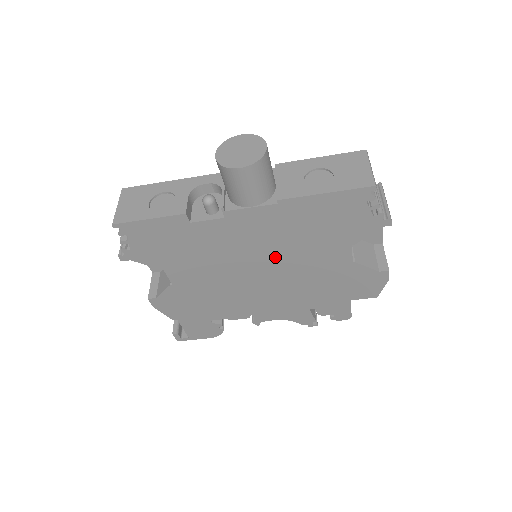
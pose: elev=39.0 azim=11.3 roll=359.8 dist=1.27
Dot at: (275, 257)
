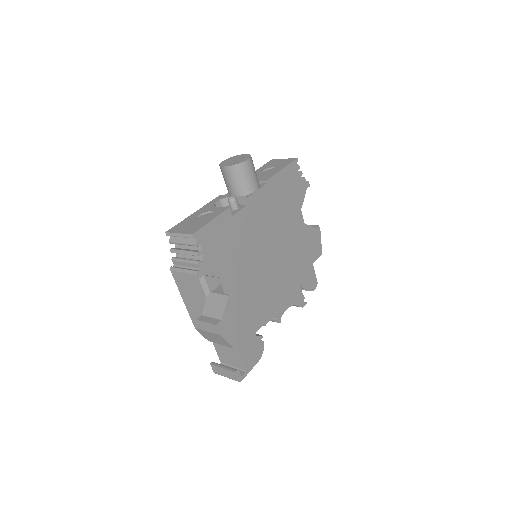
Dot at: (274, 235)
